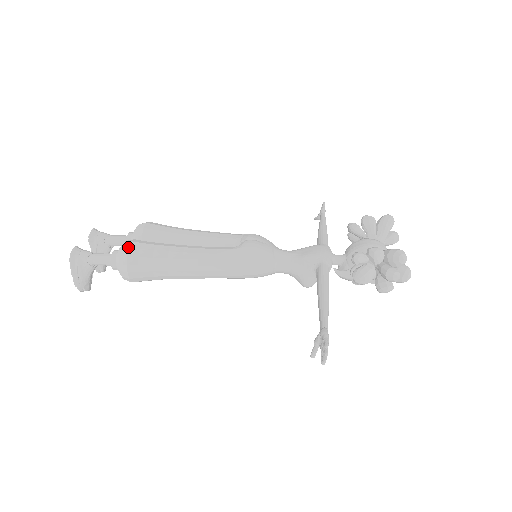
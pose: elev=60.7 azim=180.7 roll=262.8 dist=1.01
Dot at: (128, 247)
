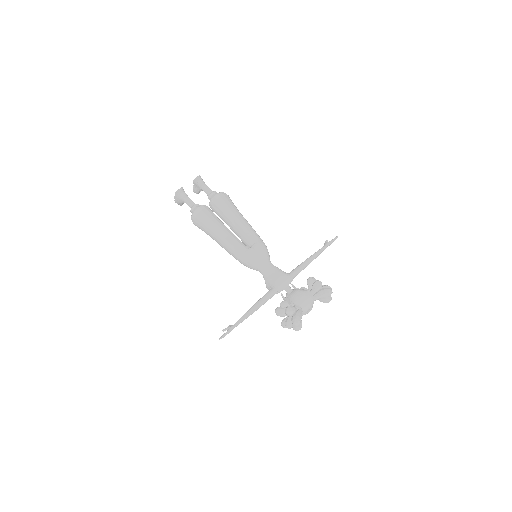
Dot at: (198, 213)
